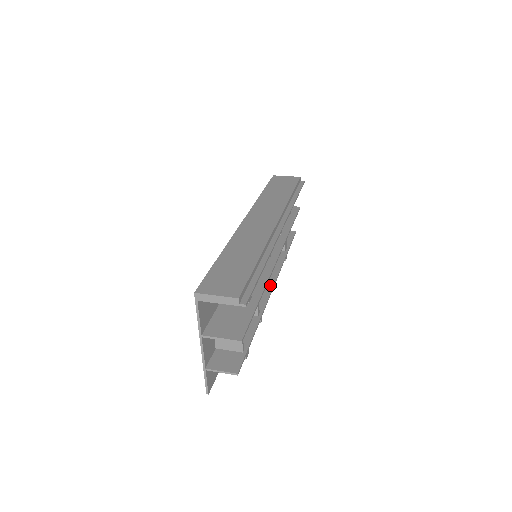
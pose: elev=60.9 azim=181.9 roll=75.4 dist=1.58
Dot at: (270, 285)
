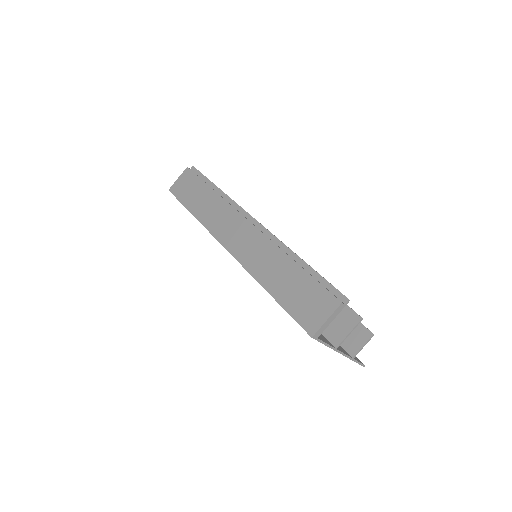
Dot at: occluded
